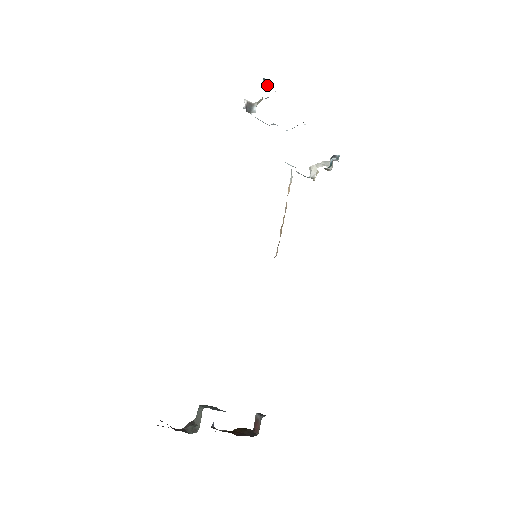
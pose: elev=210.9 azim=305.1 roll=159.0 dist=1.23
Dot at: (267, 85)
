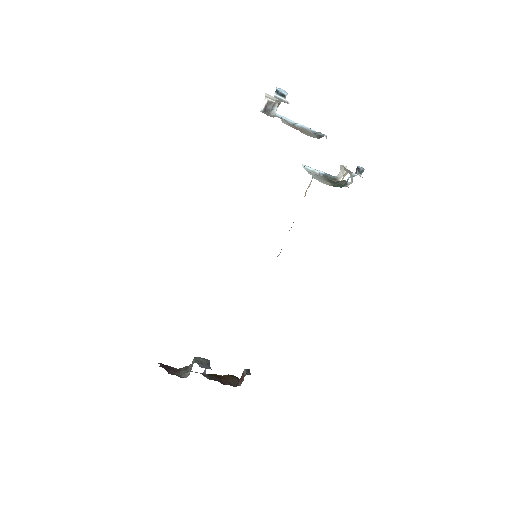
Dot at: (280, 96)
